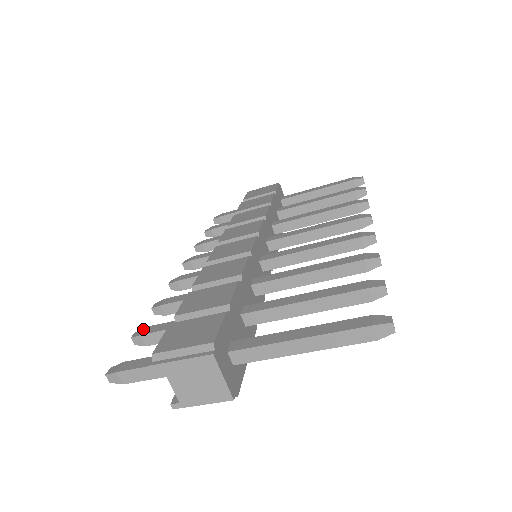
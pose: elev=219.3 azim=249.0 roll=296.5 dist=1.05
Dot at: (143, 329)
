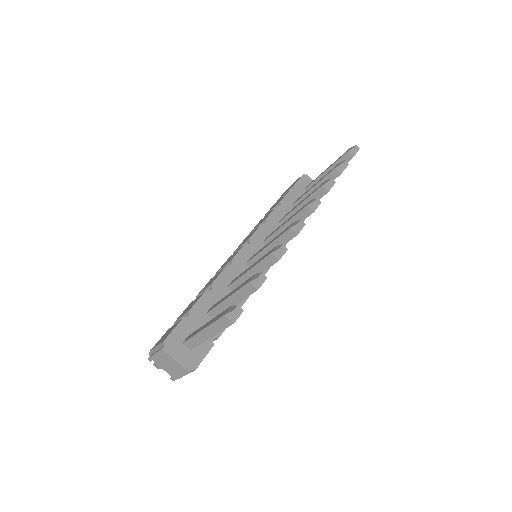
Dot at: occluded
